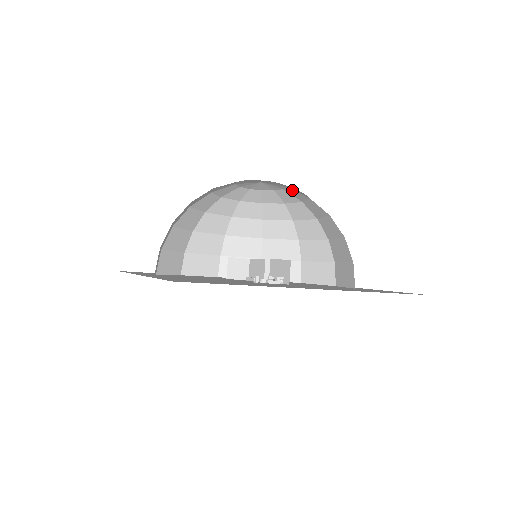
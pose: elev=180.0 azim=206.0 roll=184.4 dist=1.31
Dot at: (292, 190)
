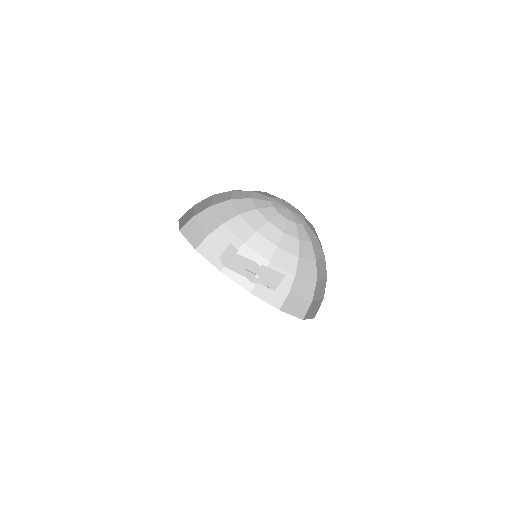
Dot at: (304, 229)
